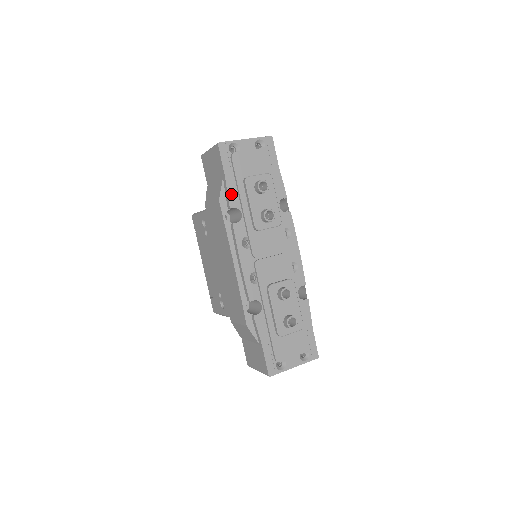
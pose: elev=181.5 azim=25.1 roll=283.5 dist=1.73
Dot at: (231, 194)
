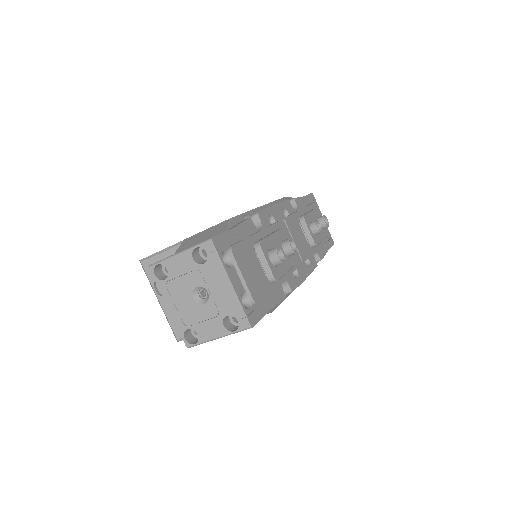
Dot at: (300, 201)
